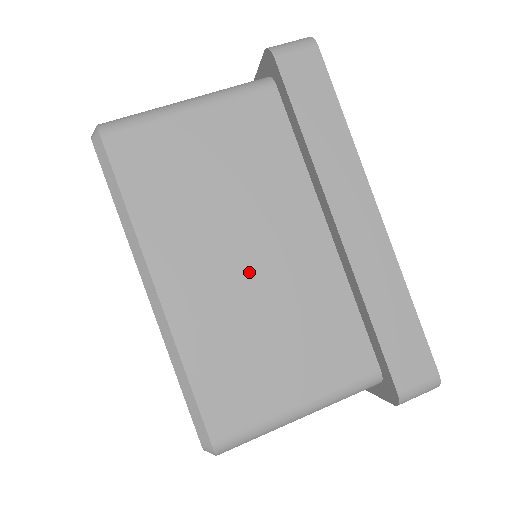
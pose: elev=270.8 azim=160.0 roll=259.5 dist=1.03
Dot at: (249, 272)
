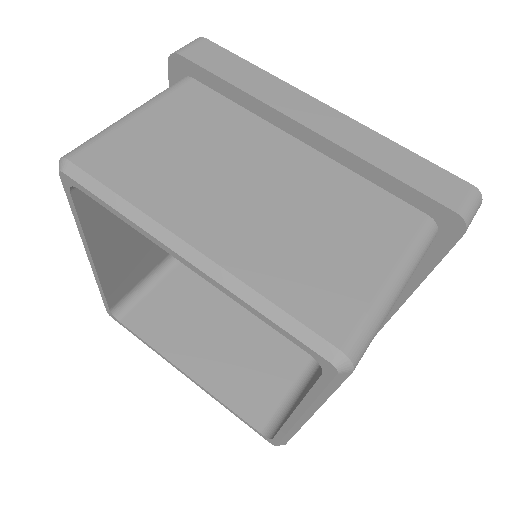
Dot at: occluded
